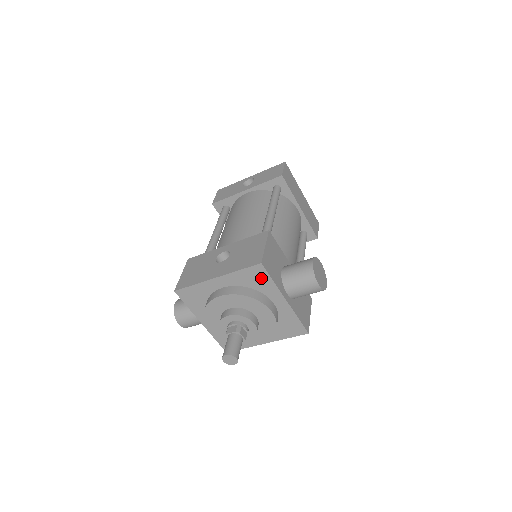
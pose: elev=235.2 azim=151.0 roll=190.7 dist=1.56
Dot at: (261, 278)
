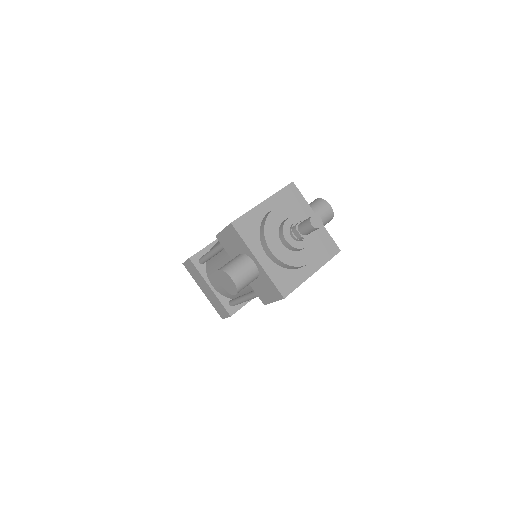
Dot at: (295, 196)
